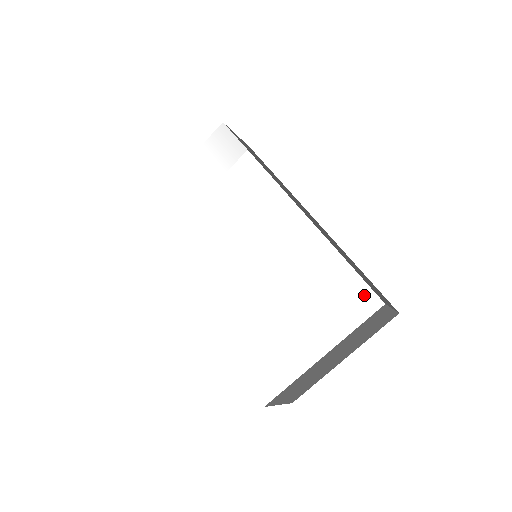
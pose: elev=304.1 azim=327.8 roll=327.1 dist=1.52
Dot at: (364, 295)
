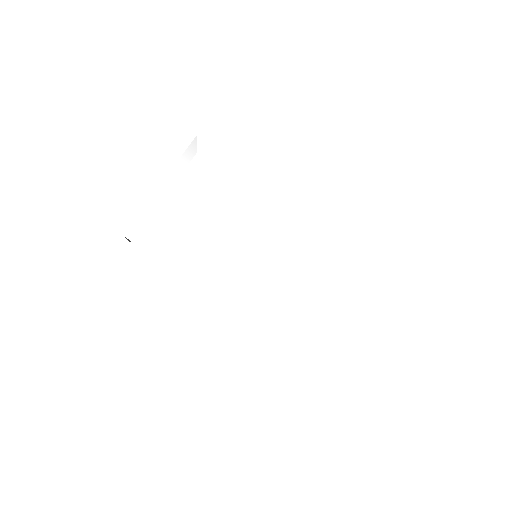
Dot at: (372, 268)
